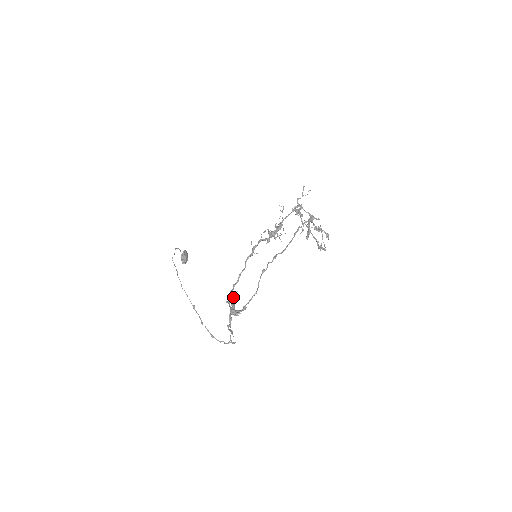
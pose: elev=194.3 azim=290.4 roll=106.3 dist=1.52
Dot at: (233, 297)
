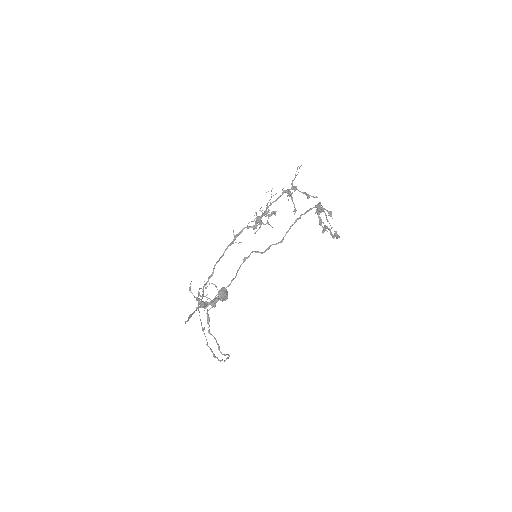
Dot at: (218, 297)
